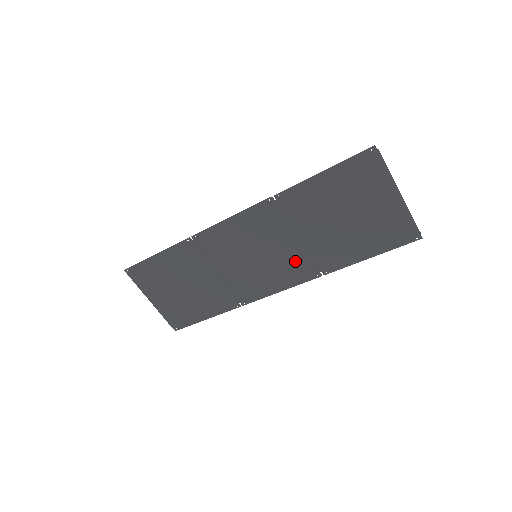
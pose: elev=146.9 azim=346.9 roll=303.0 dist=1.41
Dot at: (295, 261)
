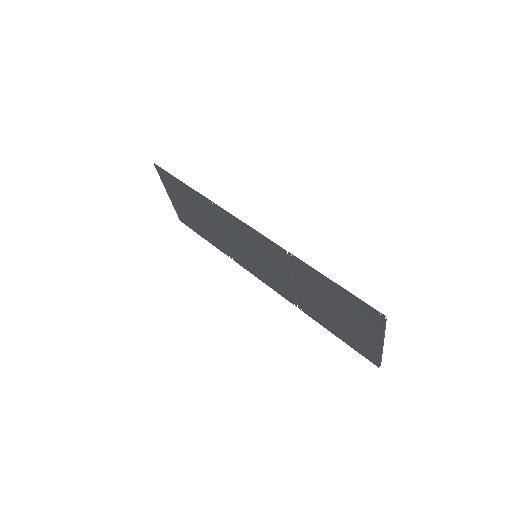
Dot at: (283, 285)
